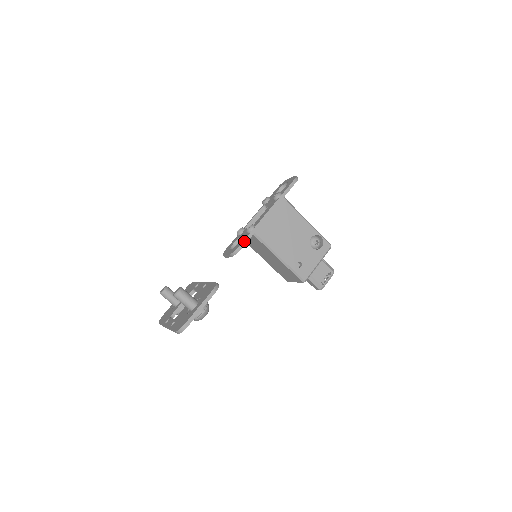
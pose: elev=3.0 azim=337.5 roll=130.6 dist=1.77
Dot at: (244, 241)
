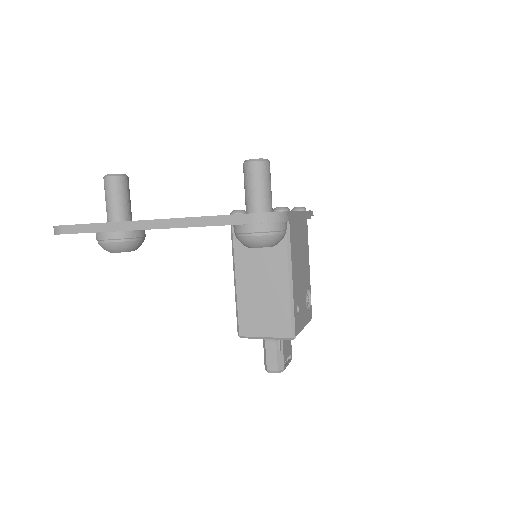
Dot at: occluded
